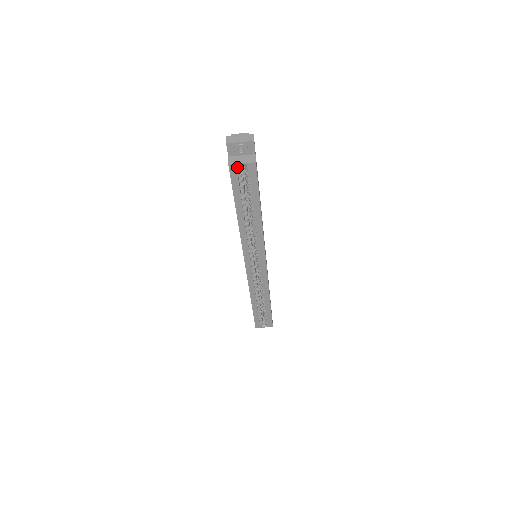
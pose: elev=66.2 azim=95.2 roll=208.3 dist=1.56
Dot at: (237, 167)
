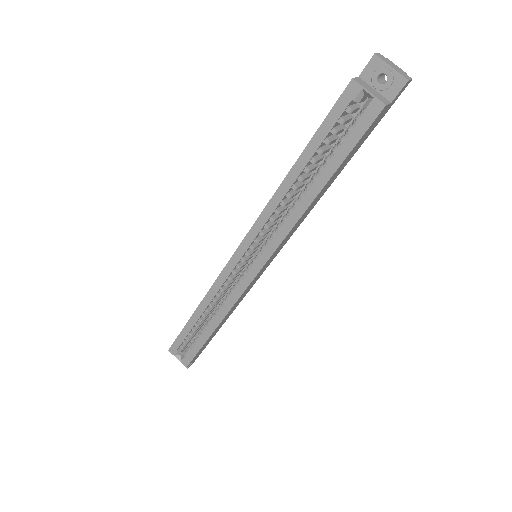
Dot at: (358, 92)
